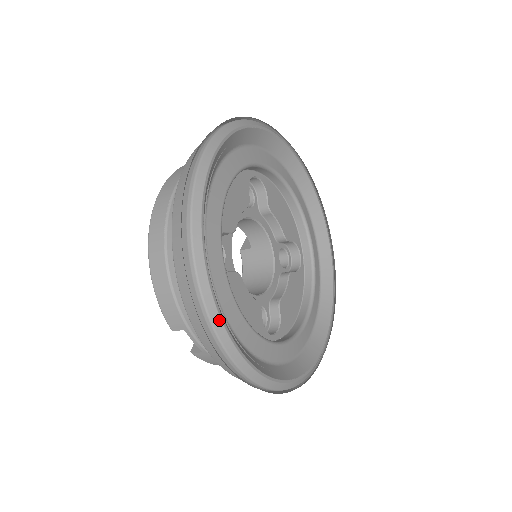
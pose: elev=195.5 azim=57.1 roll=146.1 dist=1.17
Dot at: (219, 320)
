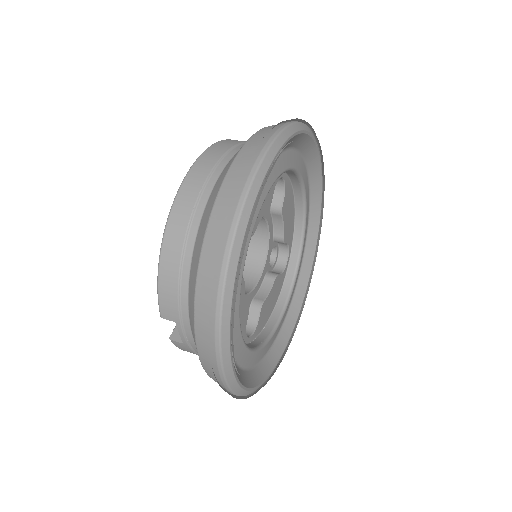
Dot at: (228, 338)
